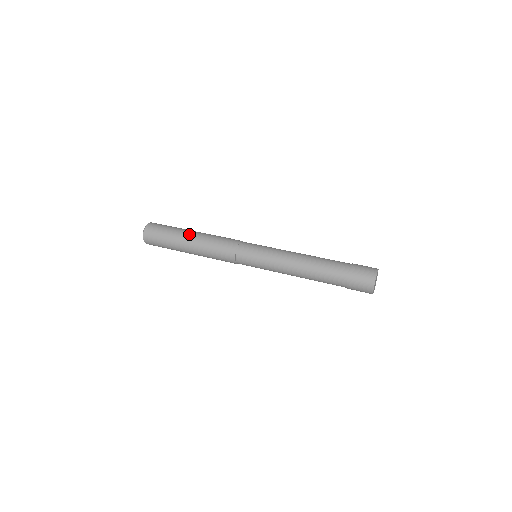
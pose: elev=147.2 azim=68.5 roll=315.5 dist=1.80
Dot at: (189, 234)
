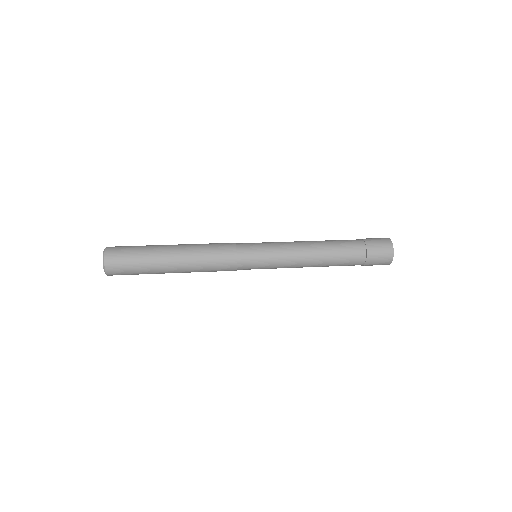
Dot at: (169, 245)
